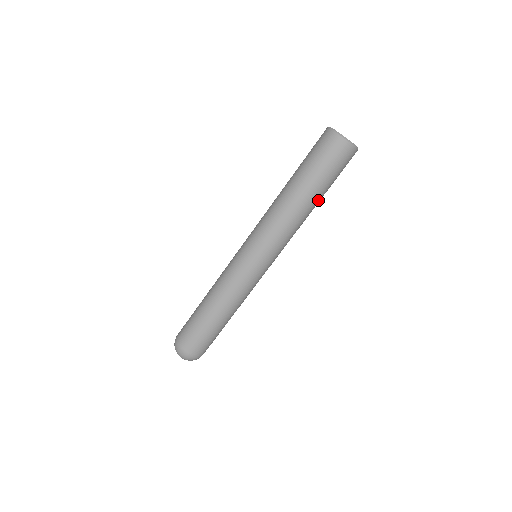
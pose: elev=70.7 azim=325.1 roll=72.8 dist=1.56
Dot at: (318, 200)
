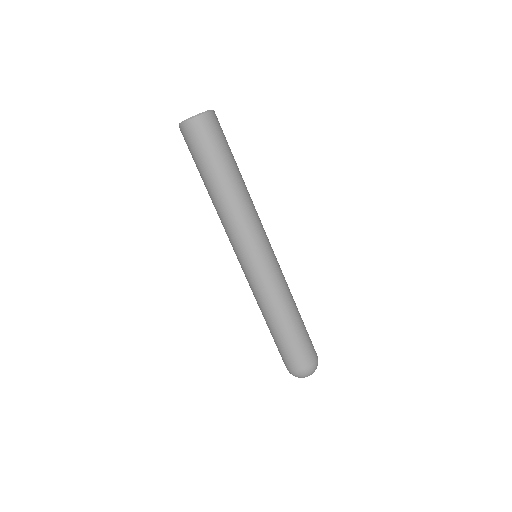
Dot at: (238, 171)
